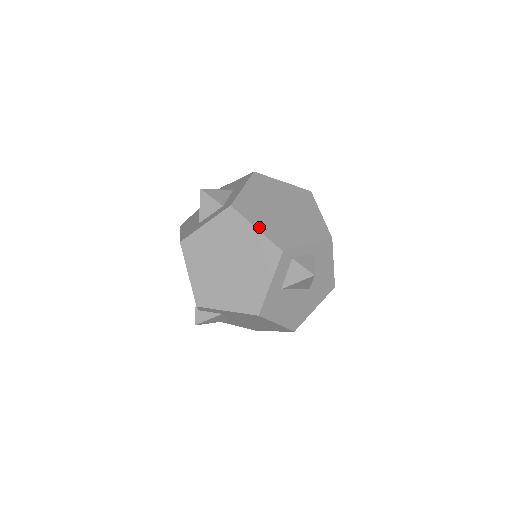
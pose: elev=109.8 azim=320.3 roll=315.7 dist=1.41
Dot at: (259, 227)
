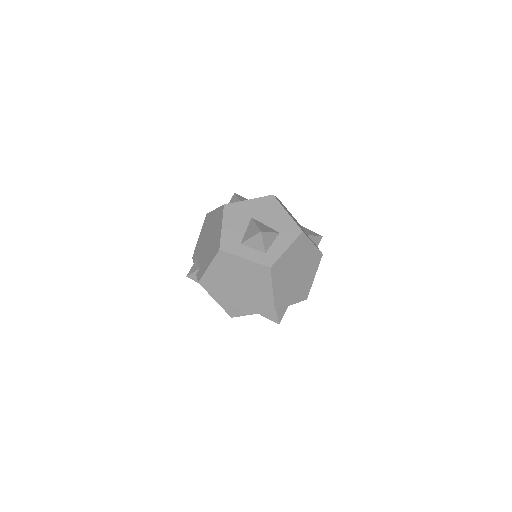
Dot at: (275, 289)
